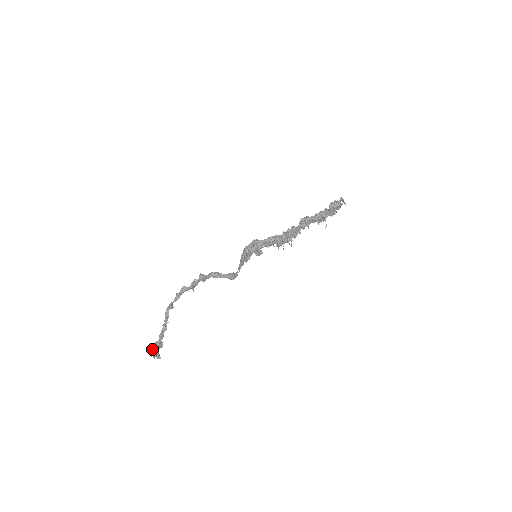
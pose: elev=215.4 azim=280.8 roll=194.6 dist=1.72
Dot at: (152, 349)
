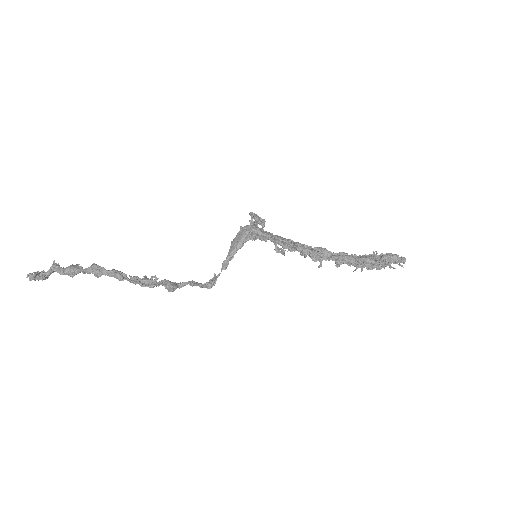
Dot at: (33, 278)
